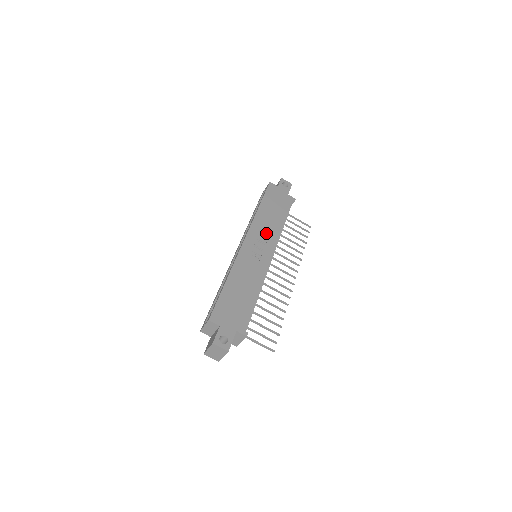
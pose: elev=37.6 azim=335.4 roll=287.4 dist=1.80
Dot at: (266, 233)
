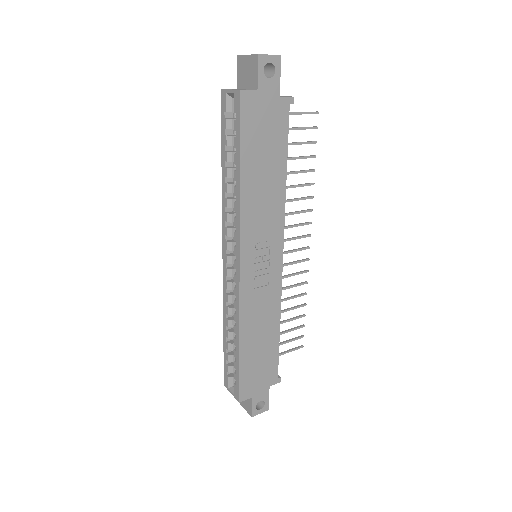
Dot at: (265, 226)
